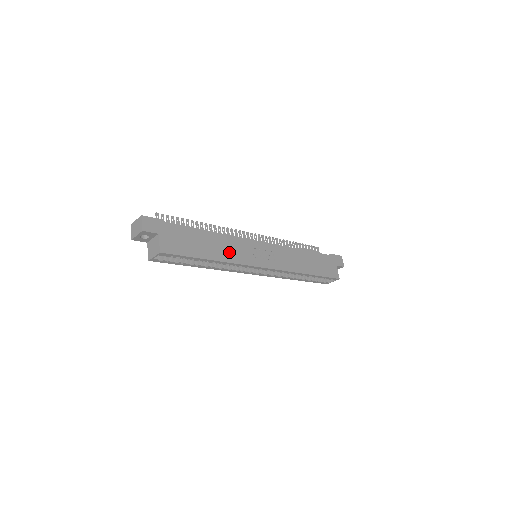
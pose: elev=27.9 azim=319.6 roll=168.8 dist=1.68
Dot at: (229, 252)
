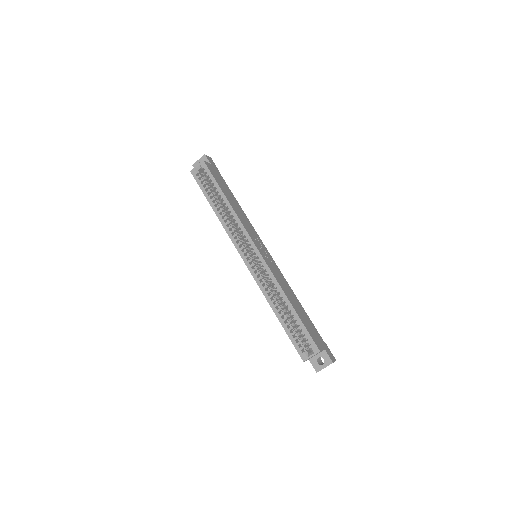
Dot at: (241, 216)
